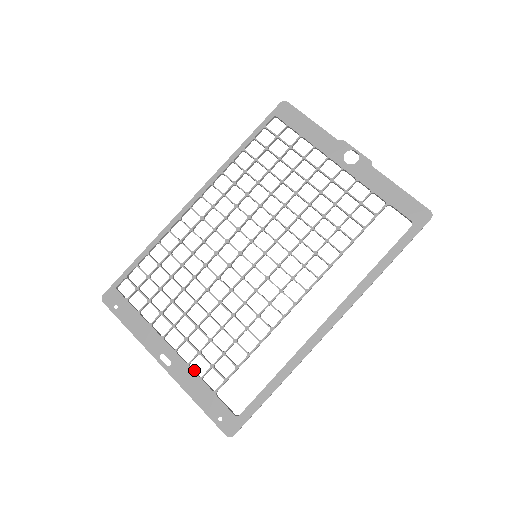
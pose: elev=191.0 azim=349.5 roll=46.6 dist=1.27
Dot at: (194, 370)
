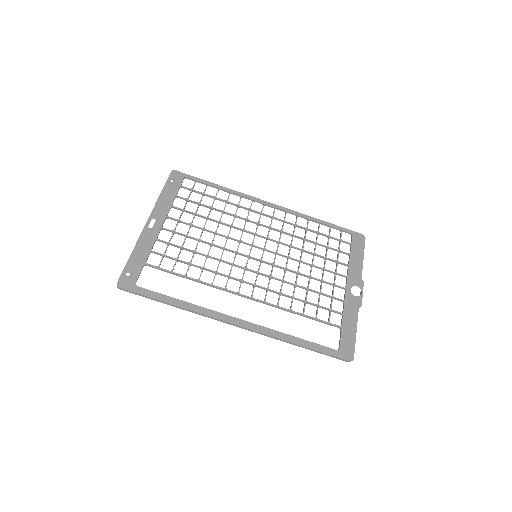
Dot at: occluded
